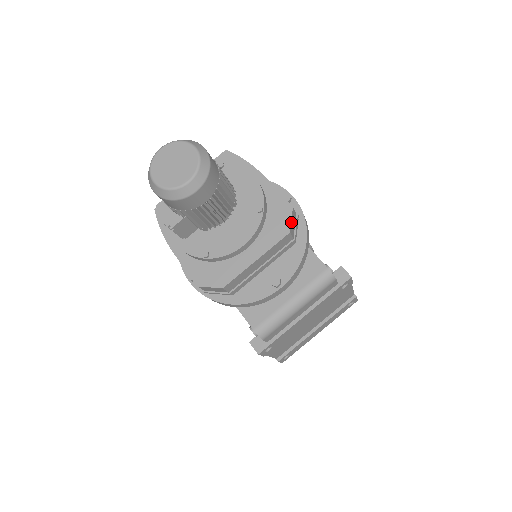
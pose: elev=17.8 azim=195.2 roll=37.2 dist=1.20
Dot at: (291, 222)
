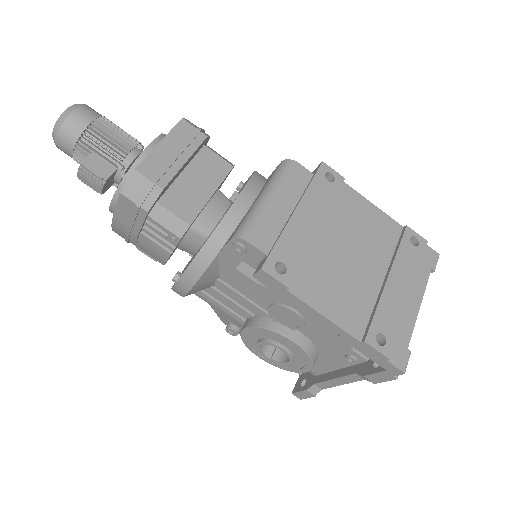
Dot at: (185, 119)
